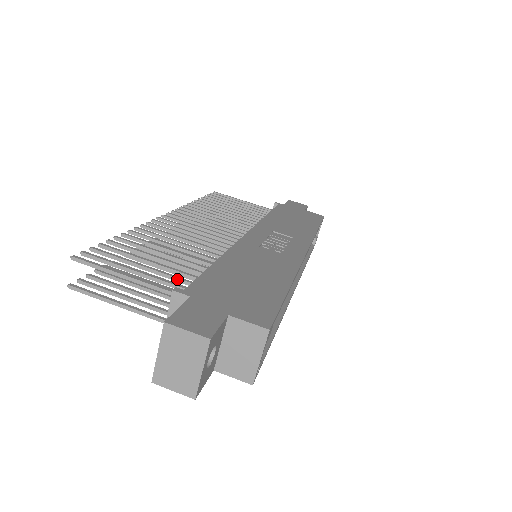
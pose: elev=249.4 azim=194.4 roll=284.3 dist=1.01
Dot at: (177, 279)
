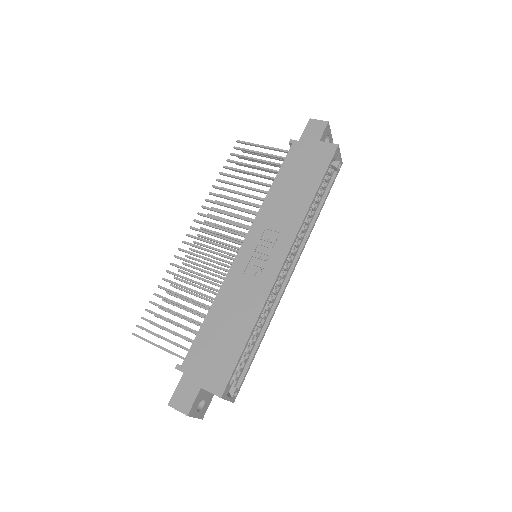
Dot at: occluded
